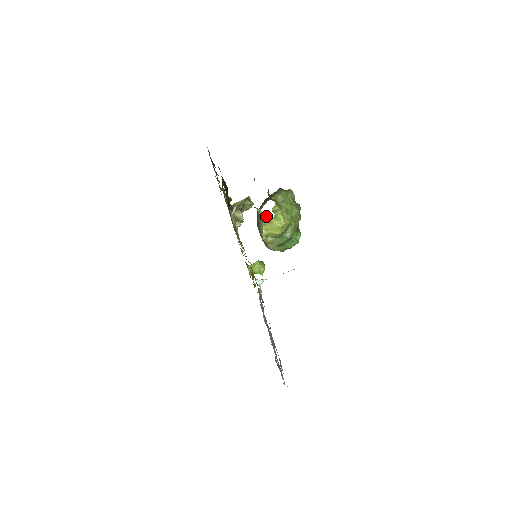
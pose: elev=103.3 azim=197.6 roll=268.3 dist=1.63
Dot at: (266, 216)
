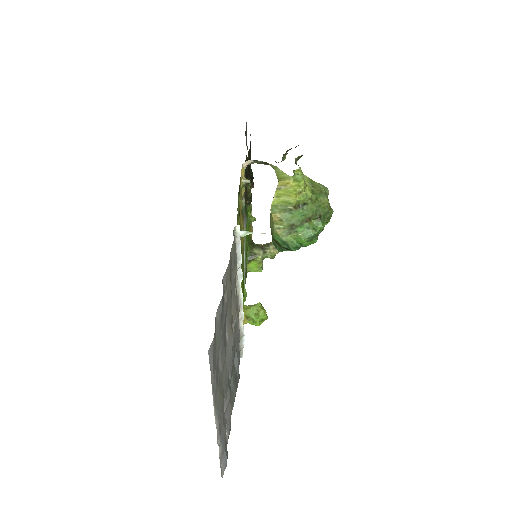
Dot at: (283, 176)
